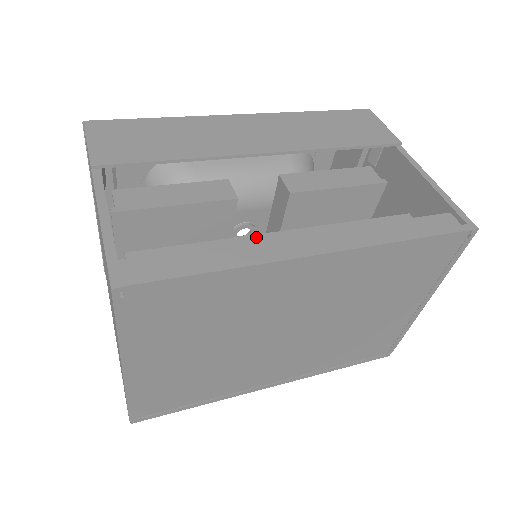
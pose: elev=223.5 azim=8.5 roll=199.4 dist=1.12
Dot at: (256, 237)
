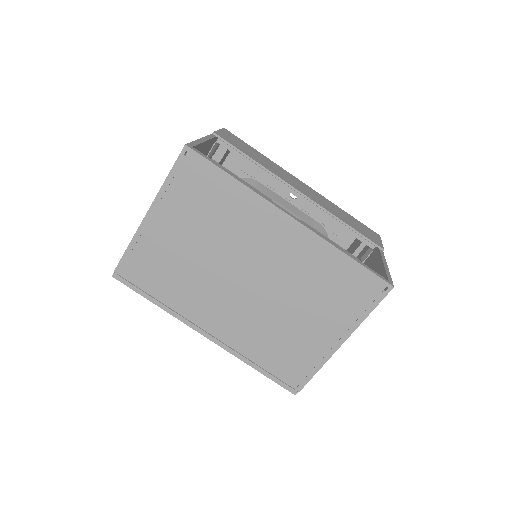
Dot at: occluded
